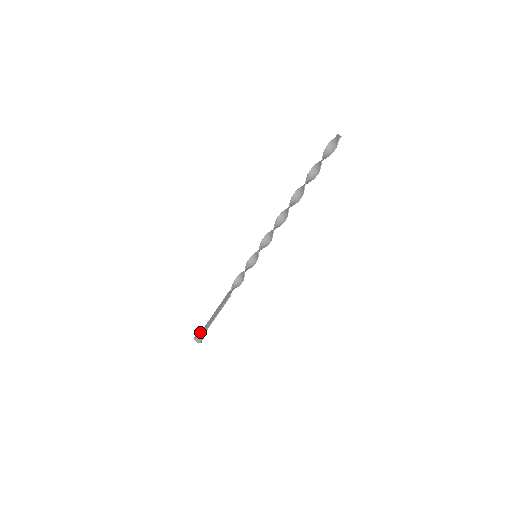
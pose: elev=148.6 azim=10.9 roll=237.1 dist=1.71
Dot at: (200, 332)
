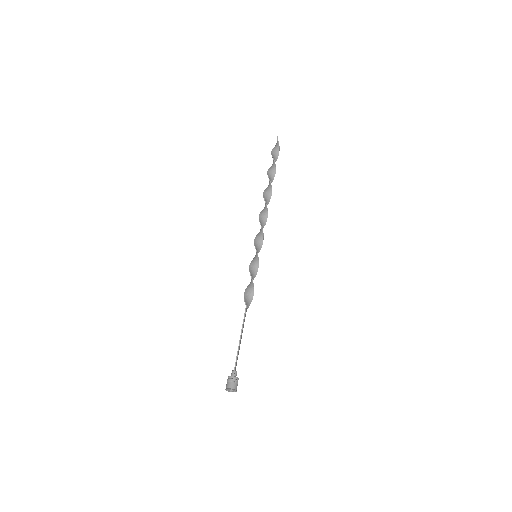
Dot at: (229, 376)
